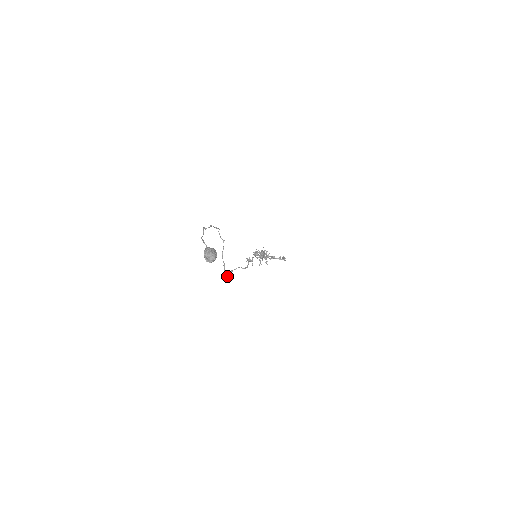
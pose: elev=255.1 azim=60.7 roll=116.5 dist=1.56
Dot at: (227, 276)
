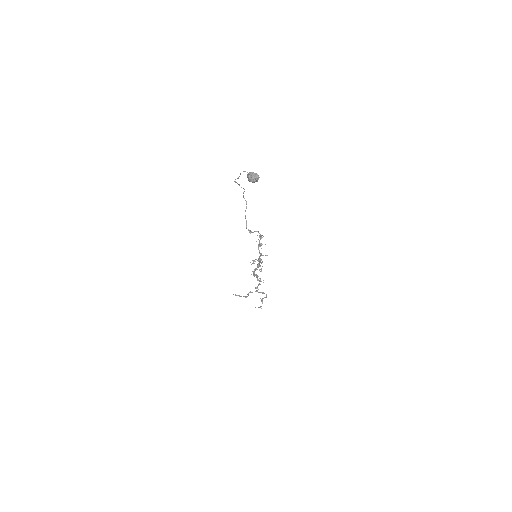
Dot at: (249, 231)
